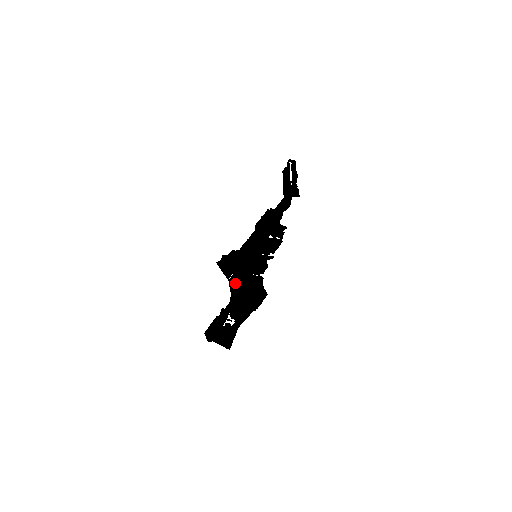
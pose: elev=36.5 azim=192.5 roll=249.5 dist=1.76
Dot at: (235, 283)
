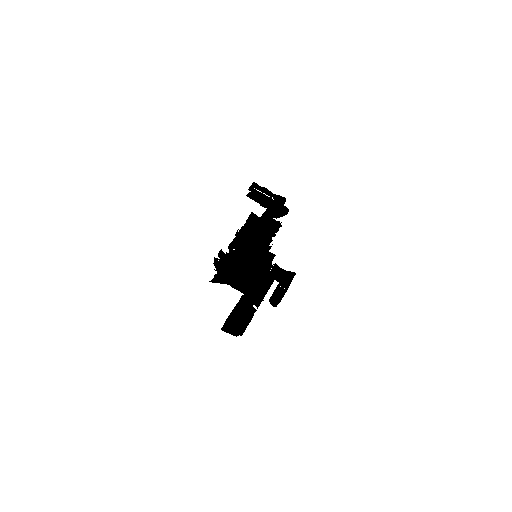
Dot at: (243, 284)
